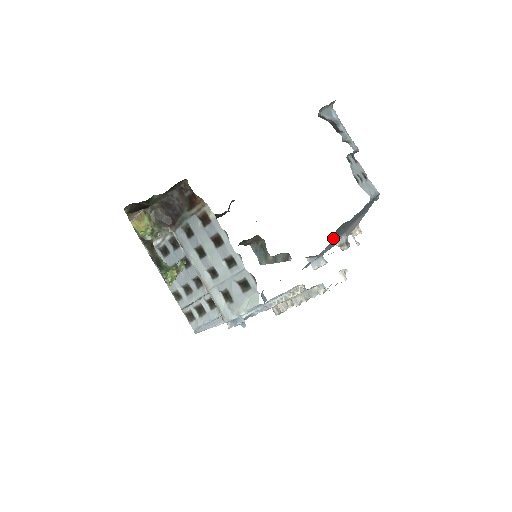
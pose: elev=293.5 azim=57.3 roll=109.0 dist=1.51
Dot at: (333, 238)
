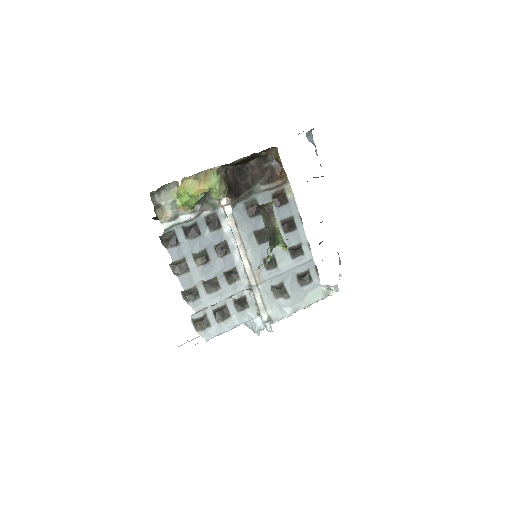
Dot at: occluded
